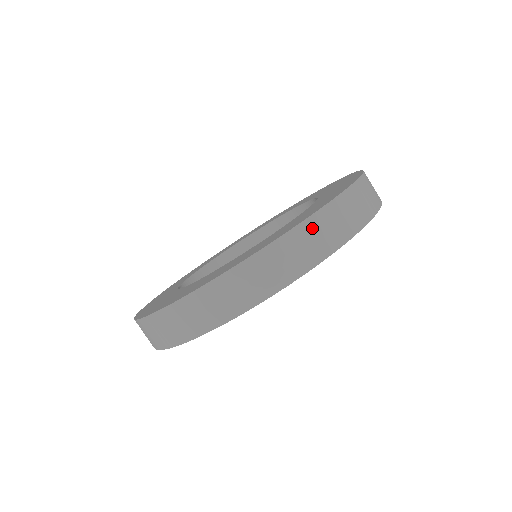
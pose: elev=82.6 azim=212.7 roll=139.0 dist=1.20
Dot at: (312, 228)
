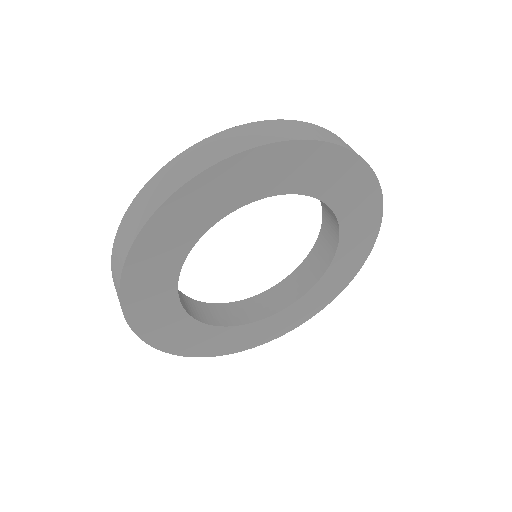
Dot at: occluded
